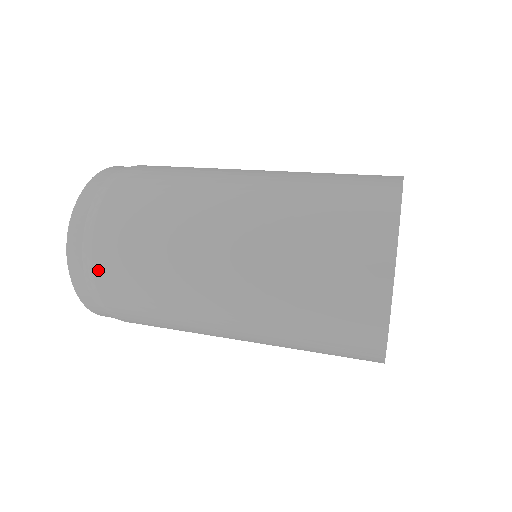
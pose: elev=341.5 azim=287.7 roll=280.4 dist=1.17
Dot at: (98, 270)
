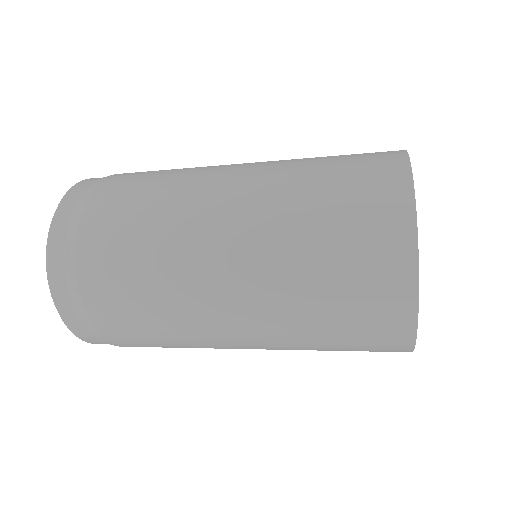
Dot at: (98, 324)
